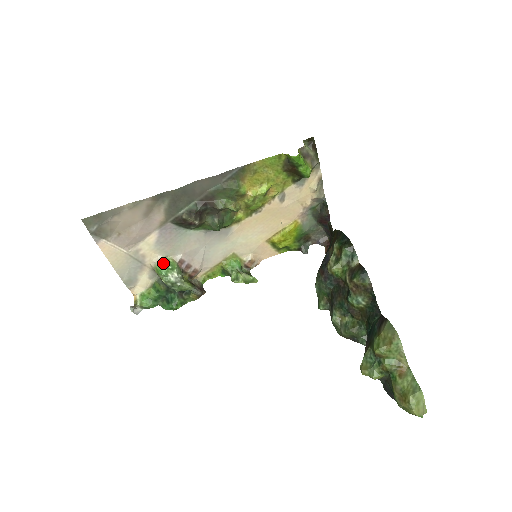
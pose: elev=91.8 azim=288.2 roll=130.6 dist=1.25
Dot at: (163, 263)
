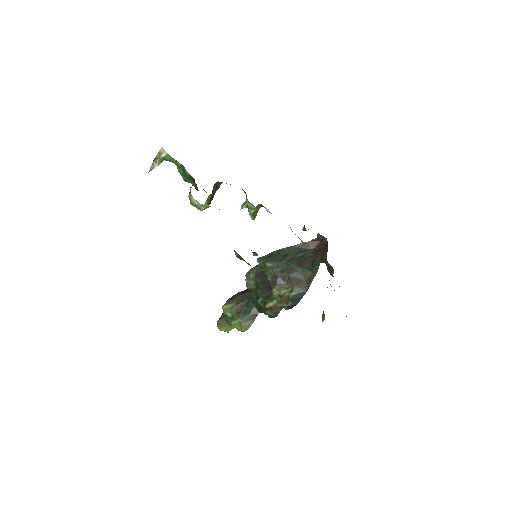
Dot at: (199, 207)
